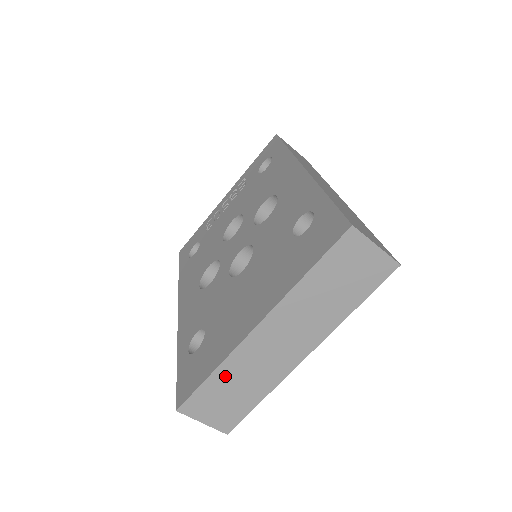
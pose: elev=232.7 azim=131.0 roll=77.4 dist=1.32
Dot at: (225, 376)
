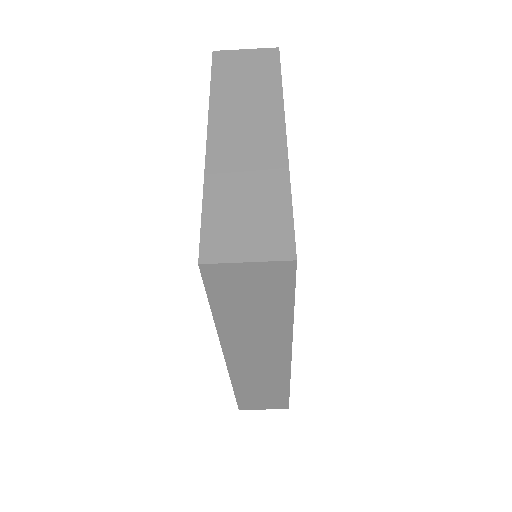
Dot at: (220, 194)
